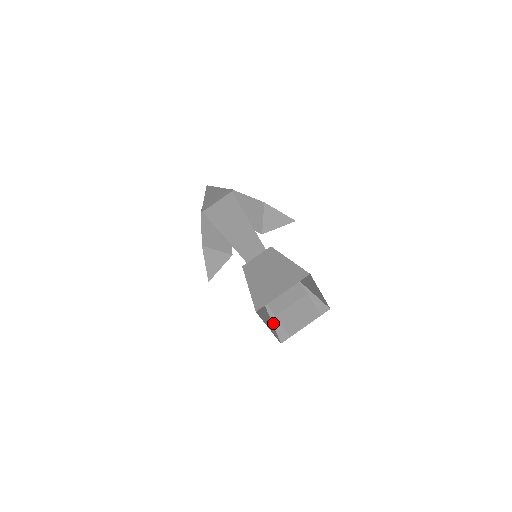
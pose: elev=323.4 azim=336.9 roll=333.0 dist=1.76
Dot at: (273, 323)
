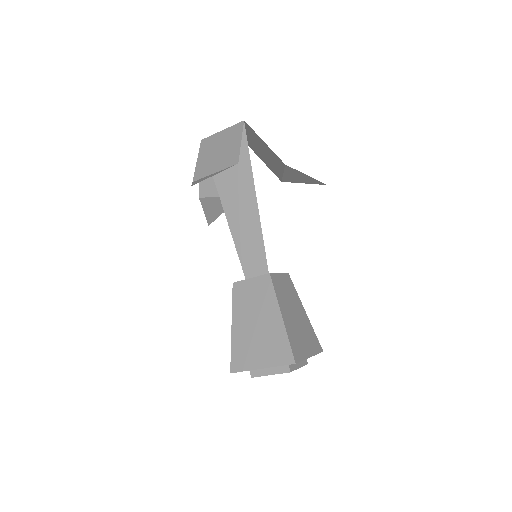
Dot at: occluded
